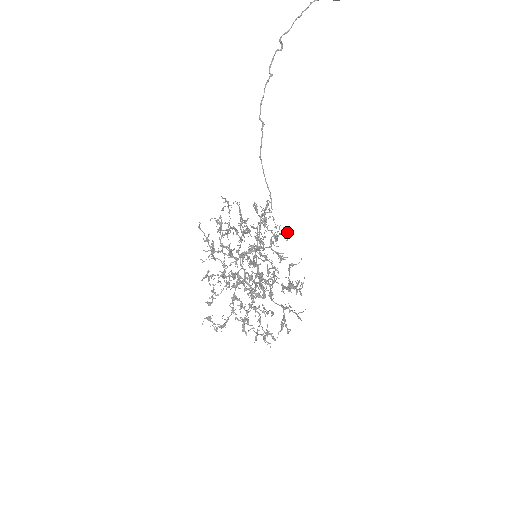
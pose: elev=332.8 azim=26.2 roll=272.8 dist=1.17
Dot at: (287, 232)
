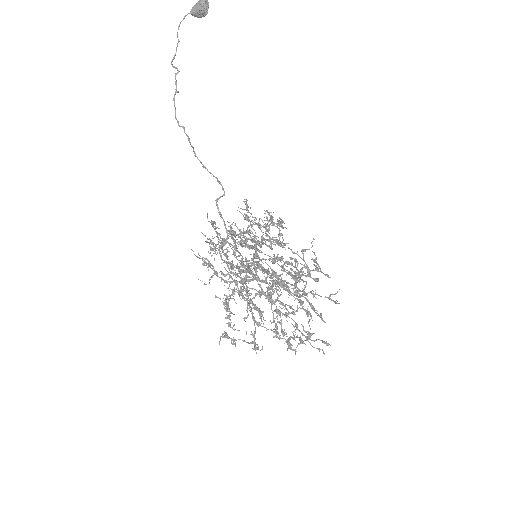
Dot at: occluded
